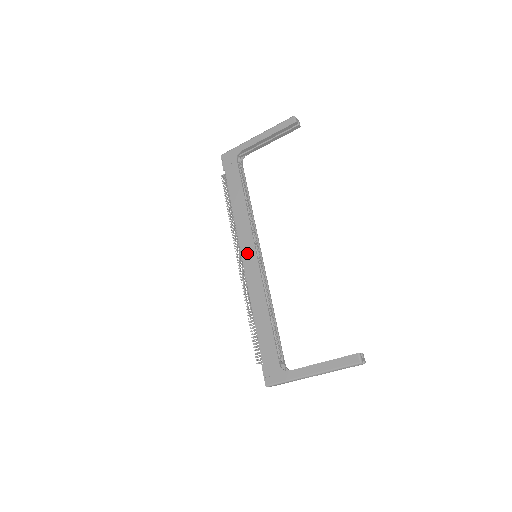
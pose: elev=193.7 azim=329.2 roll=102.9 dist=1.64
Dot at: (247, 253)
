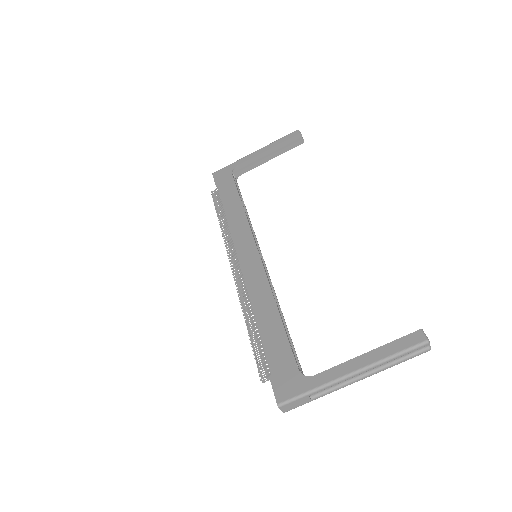
Dot at: (245, 251)
